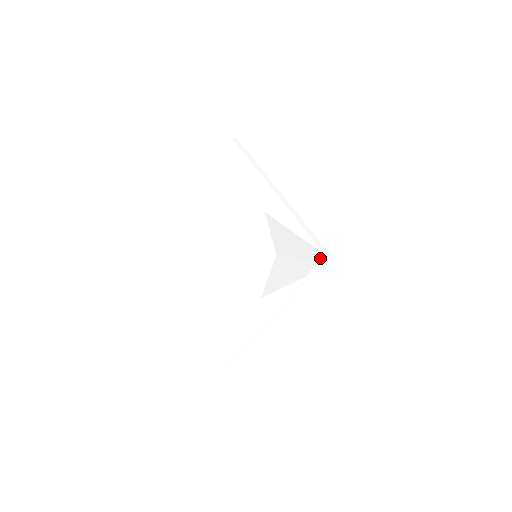
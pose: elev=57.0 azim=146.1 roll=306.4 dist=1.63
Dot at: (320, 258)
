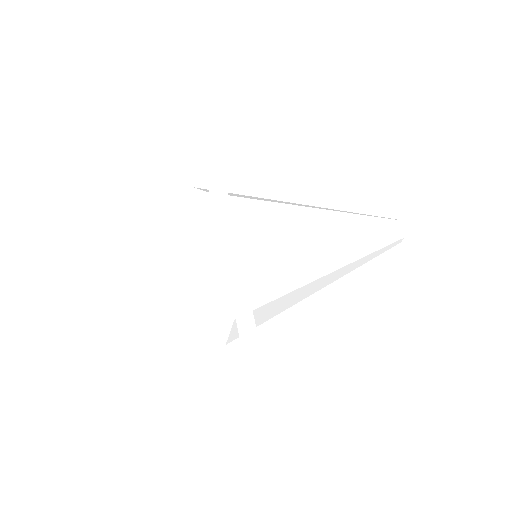
Dot at: (369, 216)
